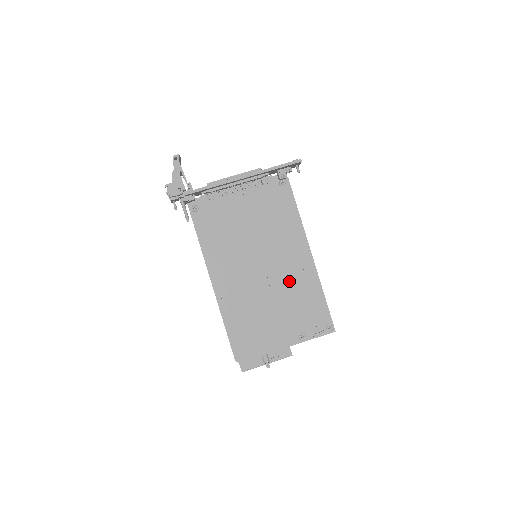
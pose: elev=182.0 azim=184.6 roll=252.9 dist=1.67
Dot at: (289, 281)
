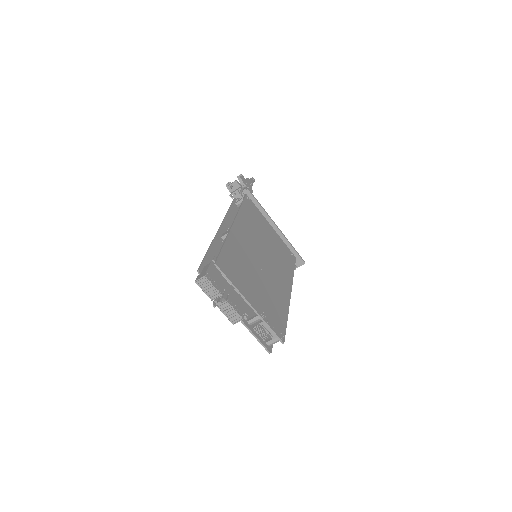
Dot at: (273, 284)
